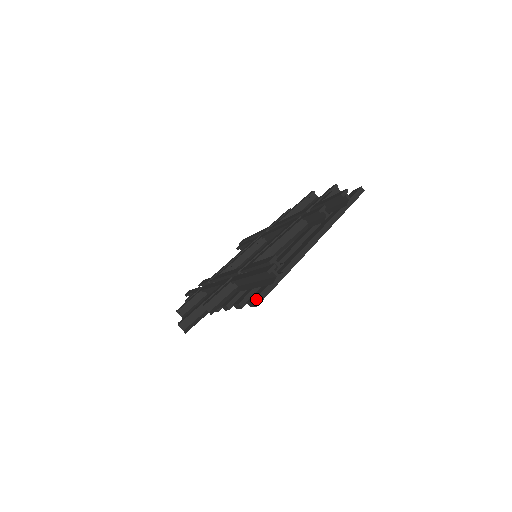
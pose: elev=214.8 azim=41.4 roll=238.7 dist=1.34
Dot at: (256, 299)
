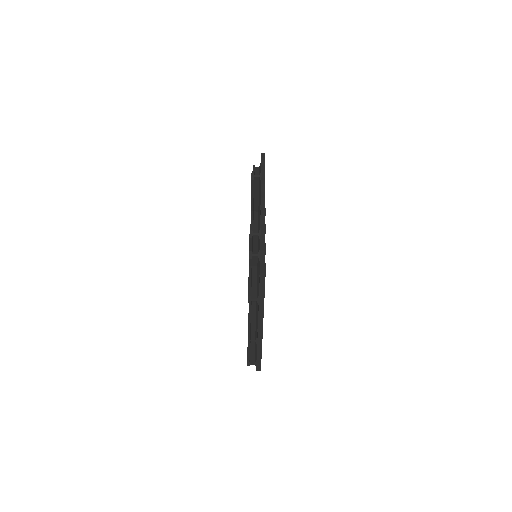
Dot at: (257, 369)
